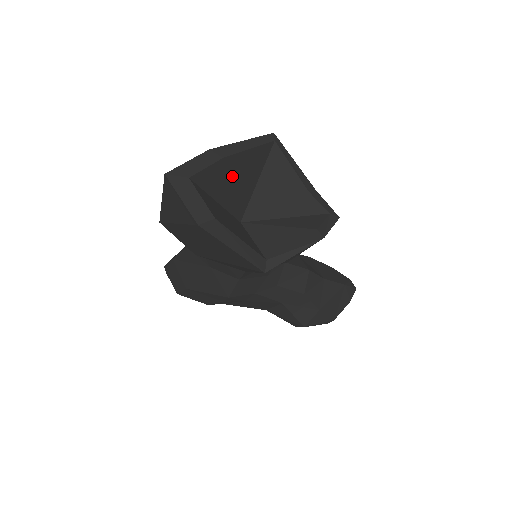
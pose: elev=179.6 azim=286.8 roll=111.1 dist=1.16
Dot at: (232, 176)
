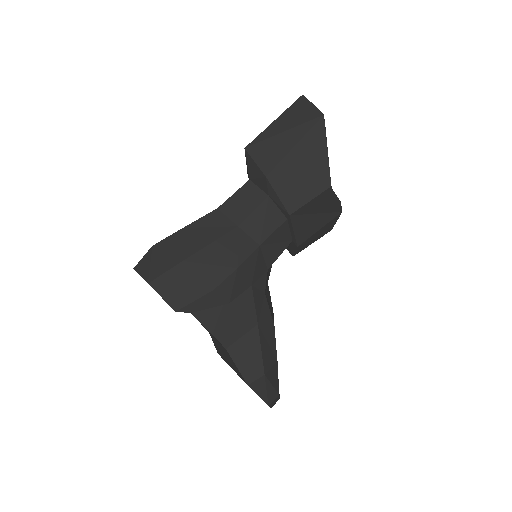
Dot at: occluded
